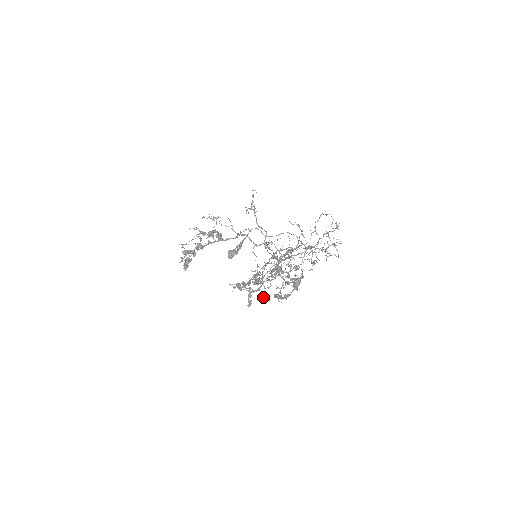
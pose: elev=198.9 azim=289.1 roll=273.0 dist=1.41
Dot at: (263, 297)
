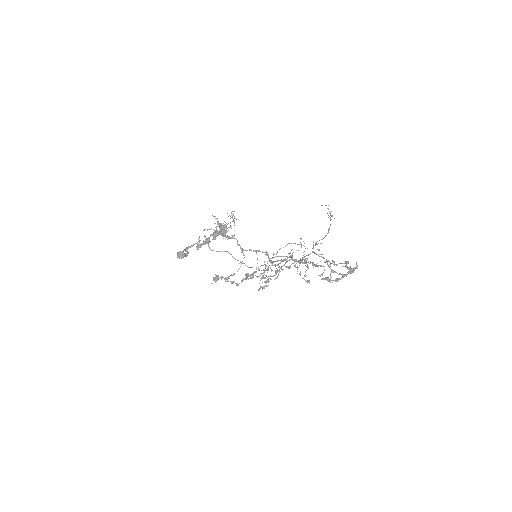
Dot at: (305, 280)
